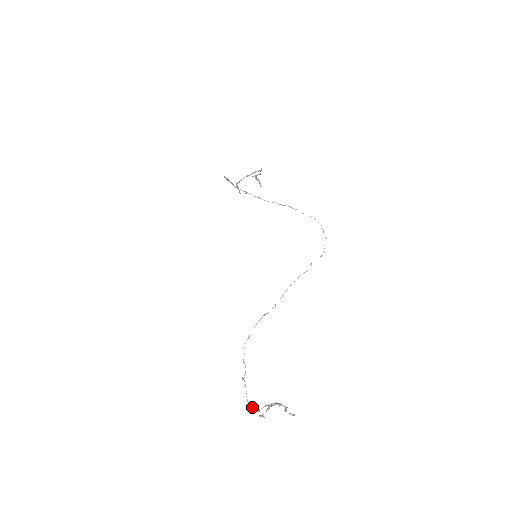
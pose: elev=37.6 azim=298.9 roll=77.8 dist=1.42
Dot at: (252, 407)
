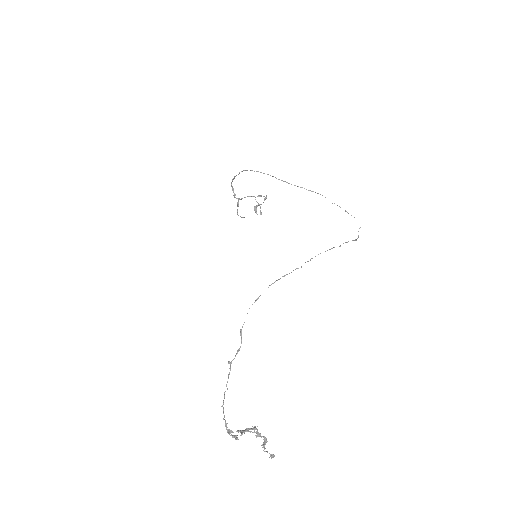
Dot at: occluded
